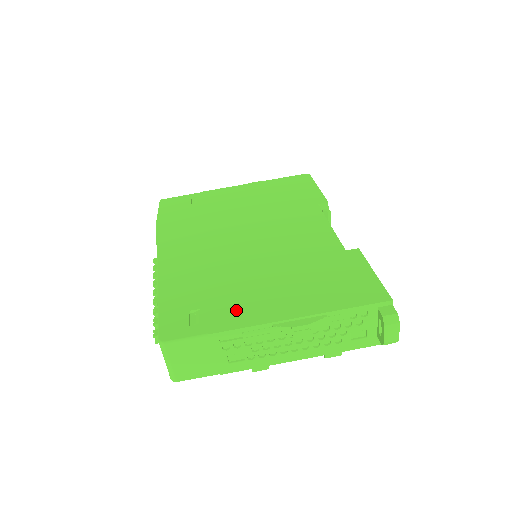
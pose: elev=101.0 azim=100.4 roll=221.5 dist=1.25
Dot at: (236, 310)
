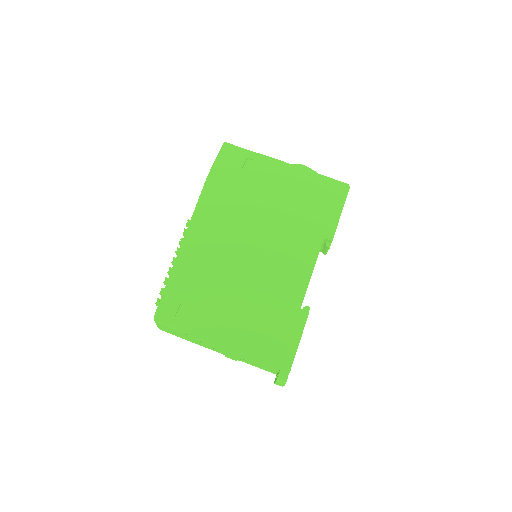
Dot at: (205, 321)
